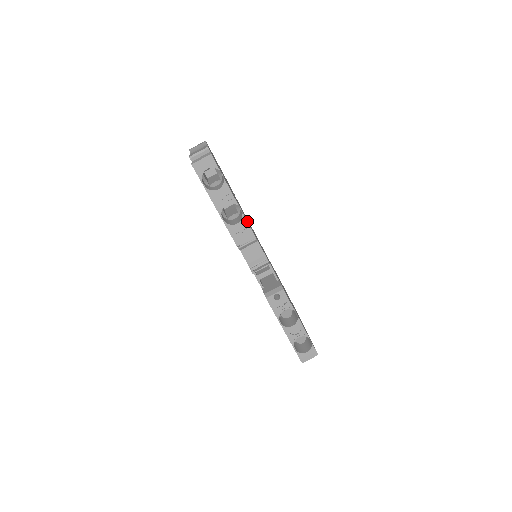
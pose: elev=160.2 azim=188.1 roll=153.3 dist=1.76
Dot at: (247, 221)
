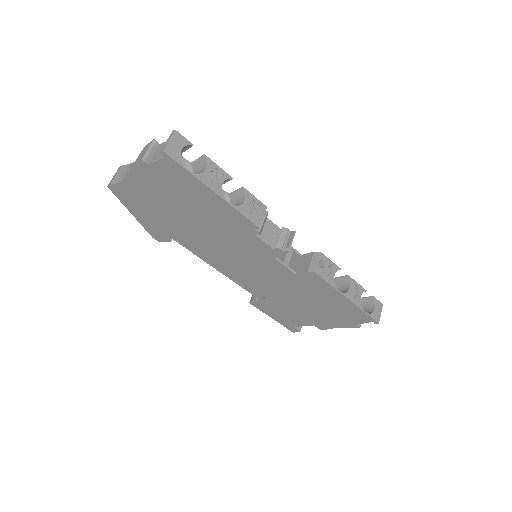
Dot at: occluded
